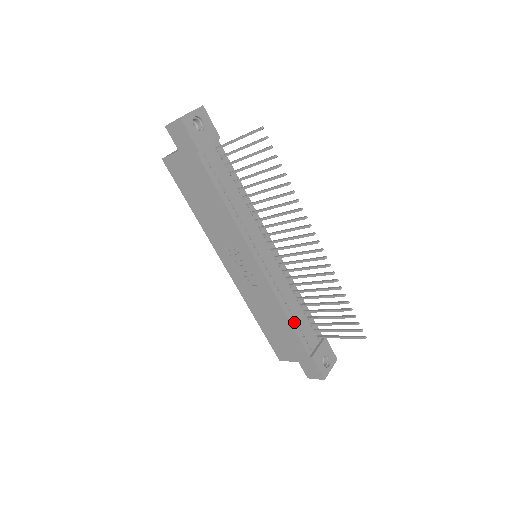
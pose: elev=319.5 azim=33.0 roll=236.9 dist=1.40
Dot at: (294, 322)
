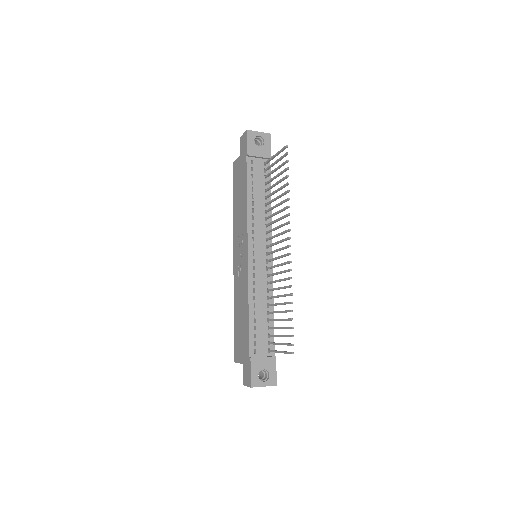
Dot at: (253, 319)
